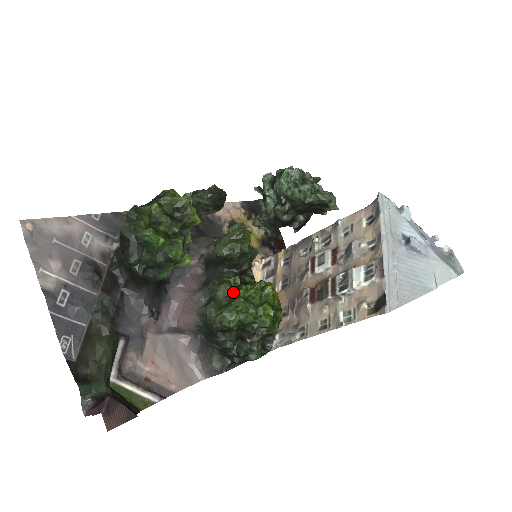
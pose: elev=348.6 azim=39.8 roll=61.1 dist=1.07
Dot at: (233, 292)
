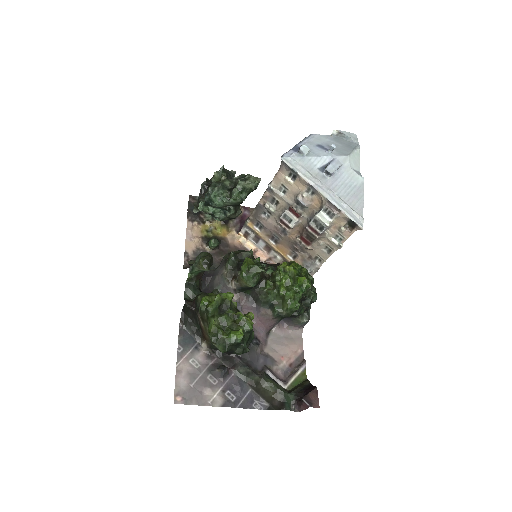
Dot at: (277, 292)
